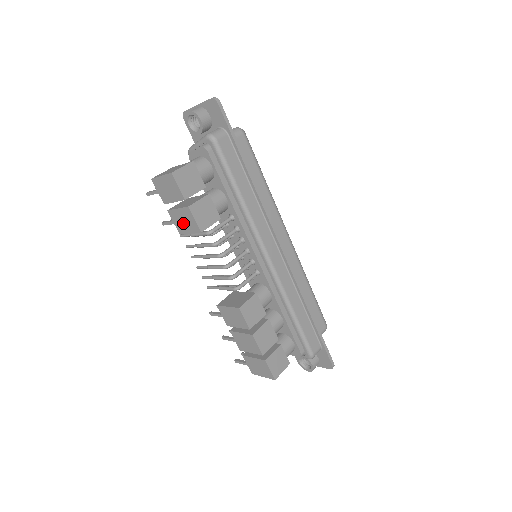
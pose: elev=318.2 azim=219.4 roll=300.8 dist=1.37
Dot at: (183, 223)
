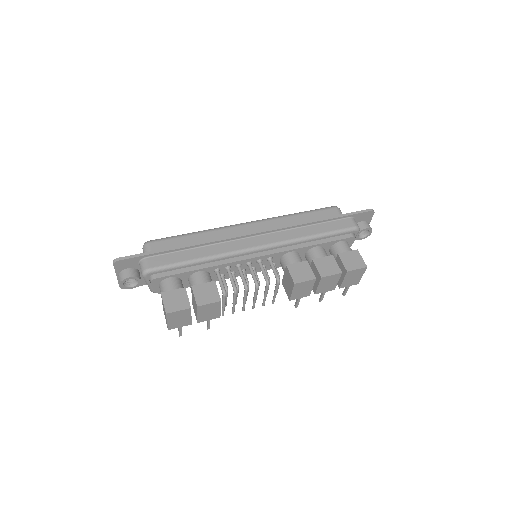
Dot at: (211, 313)
